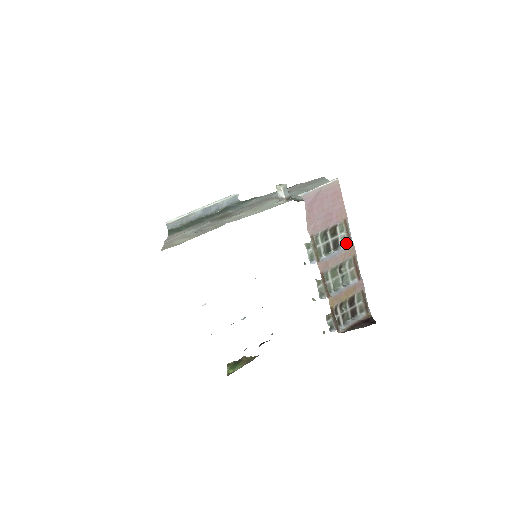
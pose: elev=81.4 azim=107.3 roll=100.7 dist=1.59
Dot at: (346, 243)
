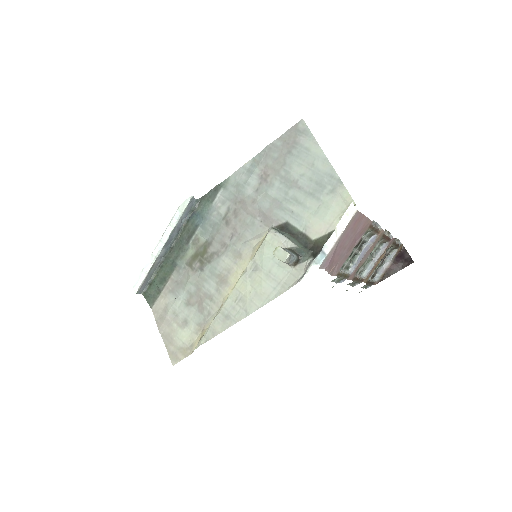
Dot at: (373, 235)
